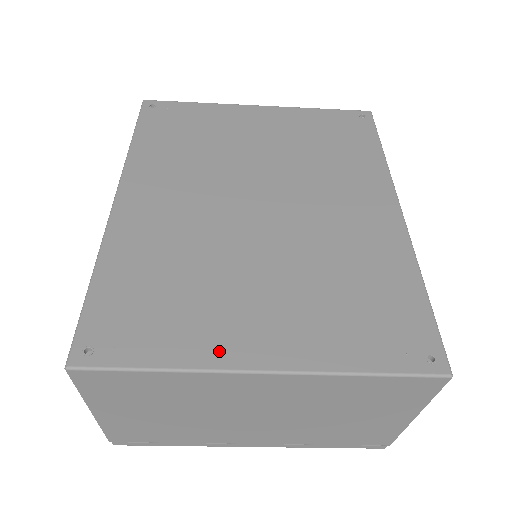
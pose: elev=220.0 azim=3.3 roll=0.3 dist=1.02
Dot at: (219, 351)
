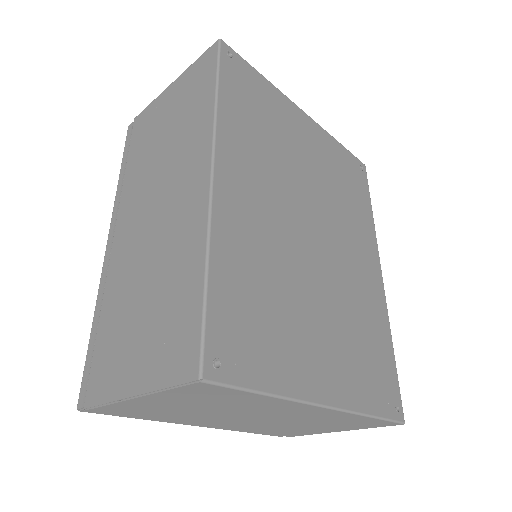
Dot at: (303, 382)
